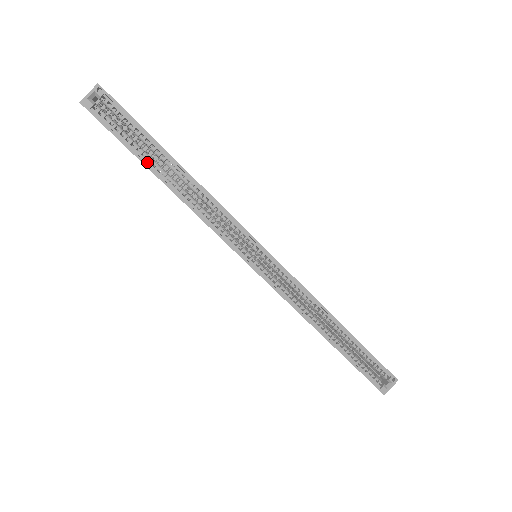
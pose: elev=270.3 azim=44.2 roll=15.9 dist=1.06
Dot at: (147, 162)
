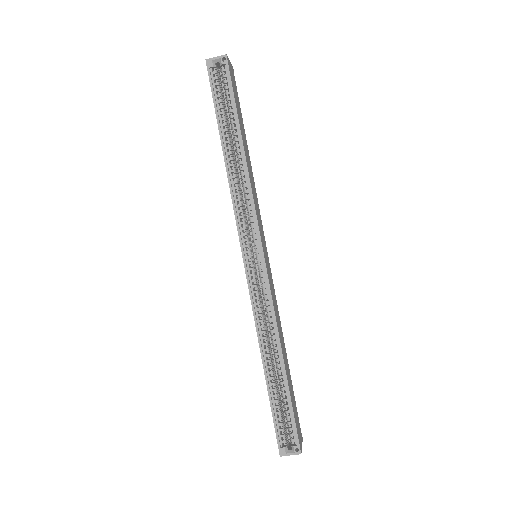
Dot at: (222, 128)
